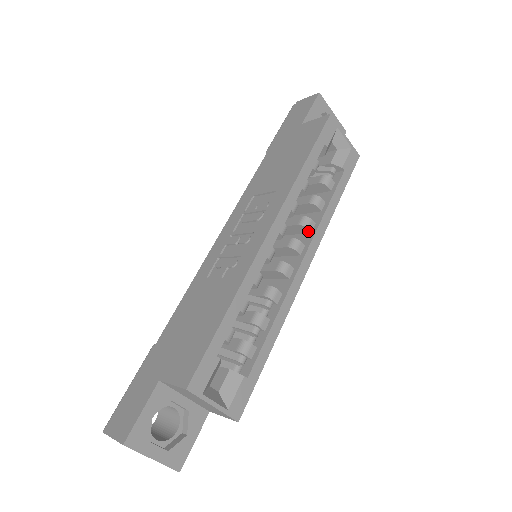
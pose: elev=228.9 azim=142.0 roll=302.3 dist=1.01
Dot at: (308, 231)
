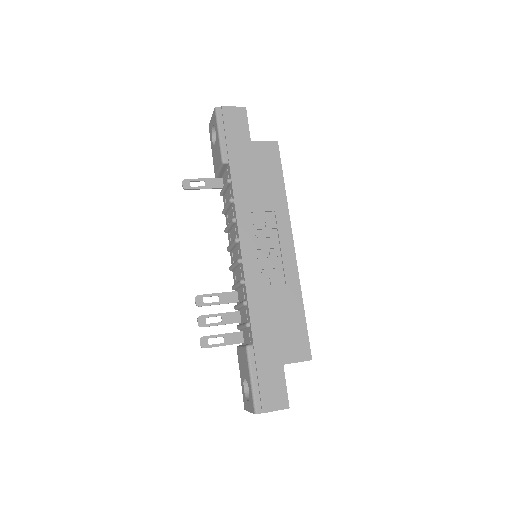
Dot at: occluded
